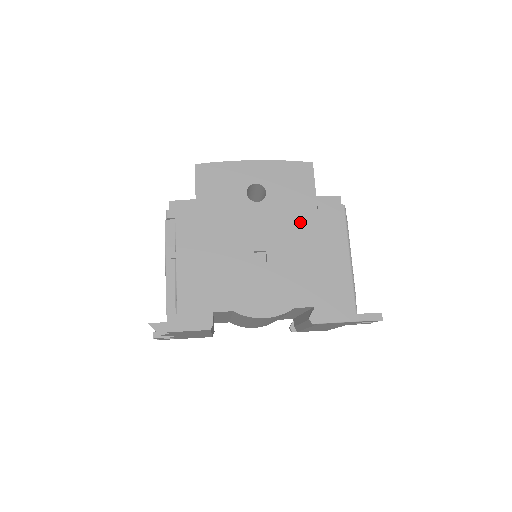
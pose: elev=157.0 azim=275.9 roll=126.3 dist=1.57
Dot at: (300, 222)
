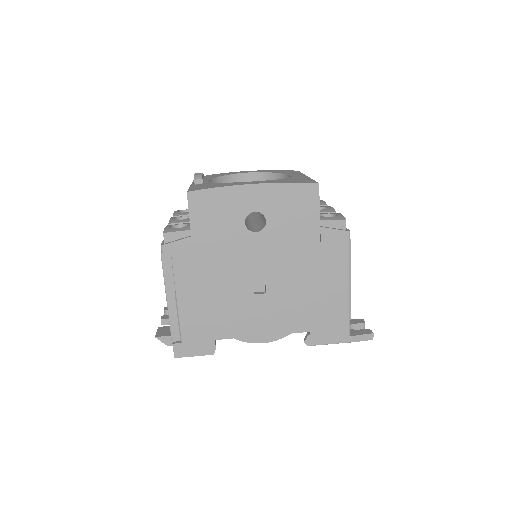
Dot at: (301, 252)
